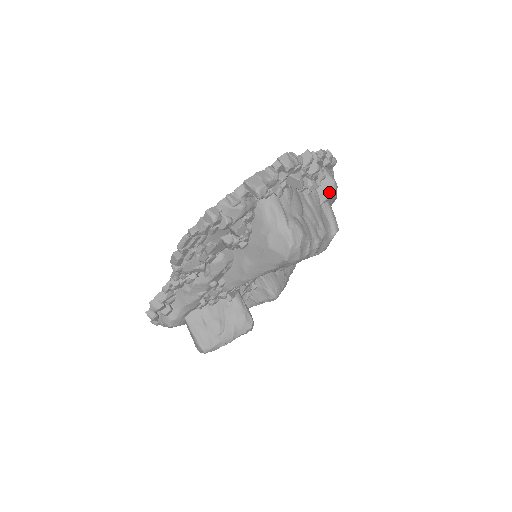
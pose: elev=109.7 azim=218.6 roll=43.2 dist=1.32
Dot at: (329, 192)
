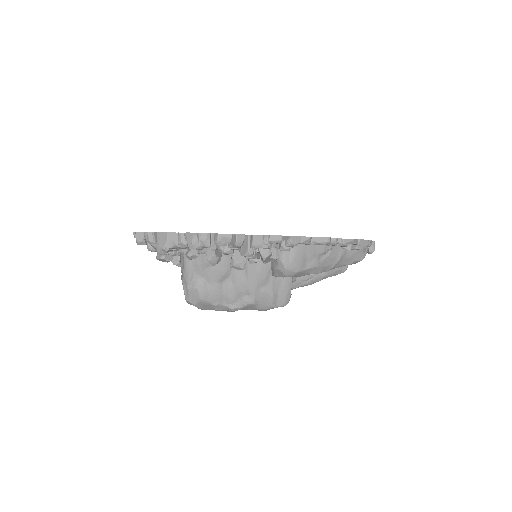
Dot at: (279, 273)
